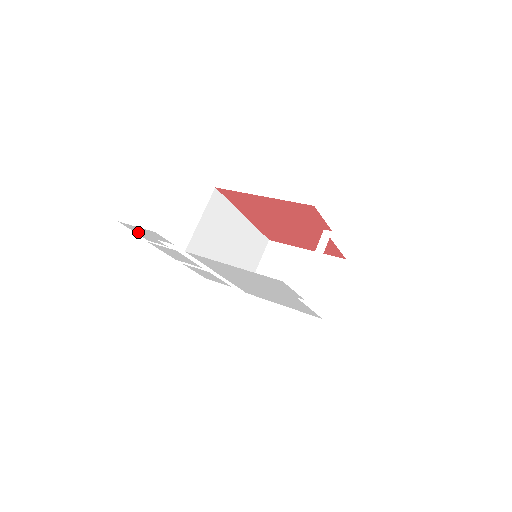
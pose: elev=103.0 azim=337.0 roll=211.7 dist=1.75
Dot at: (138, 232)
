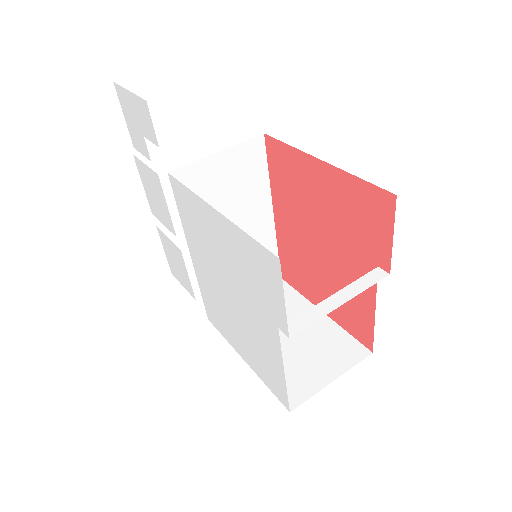
Dot at: (128, 117)
